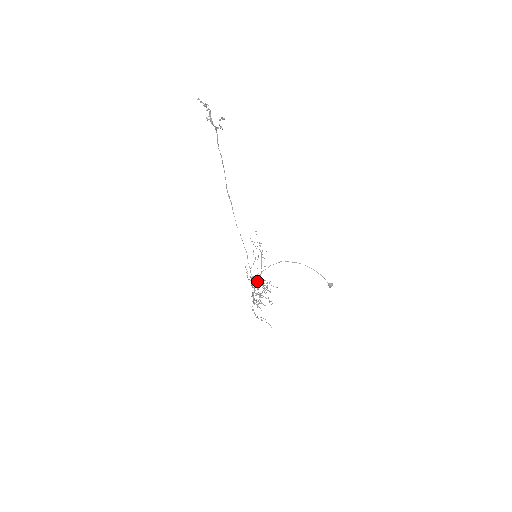
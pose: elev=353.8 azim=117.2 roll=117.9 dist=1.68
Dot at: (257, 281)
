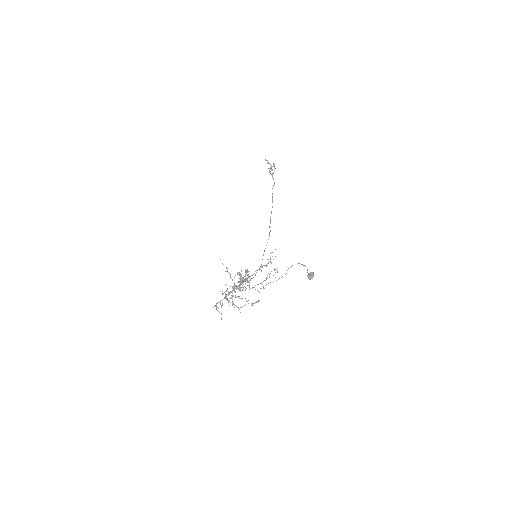
Dot at: (244, 280)
